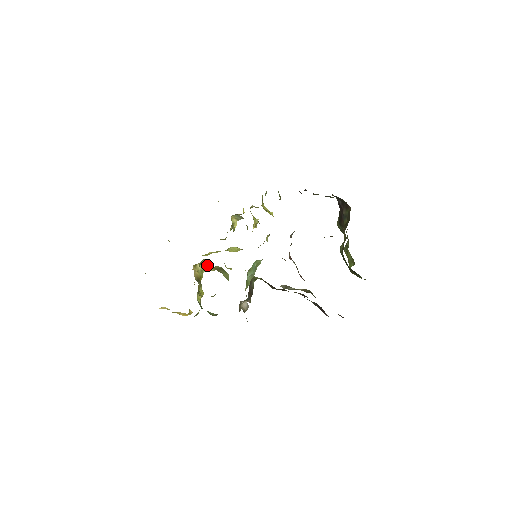
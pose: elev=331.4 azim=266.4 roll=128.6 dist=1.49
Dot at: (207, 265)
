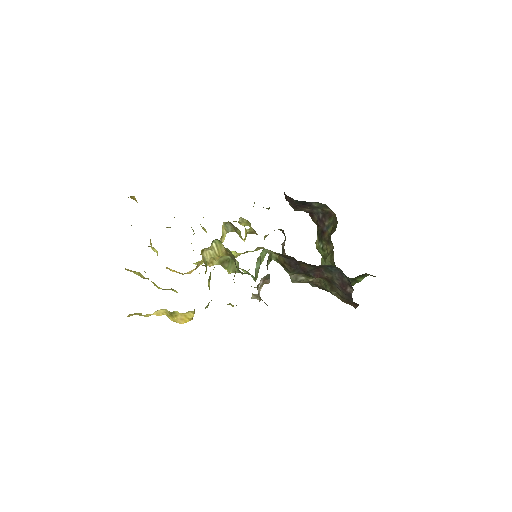
Dot at: (215, 251)
